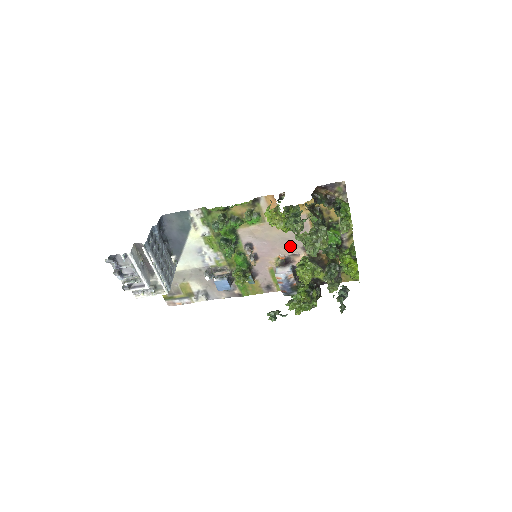
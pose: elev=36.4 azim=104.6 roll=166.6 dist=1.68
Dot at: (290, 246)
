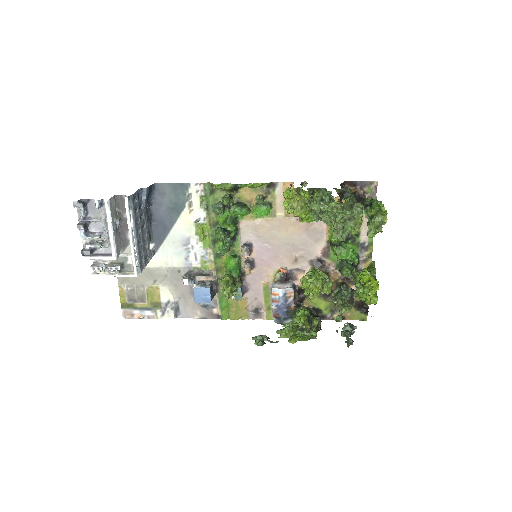
Dot at: (296, 256)
